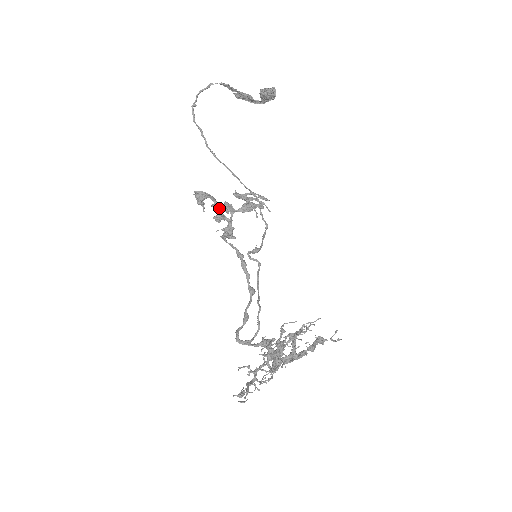
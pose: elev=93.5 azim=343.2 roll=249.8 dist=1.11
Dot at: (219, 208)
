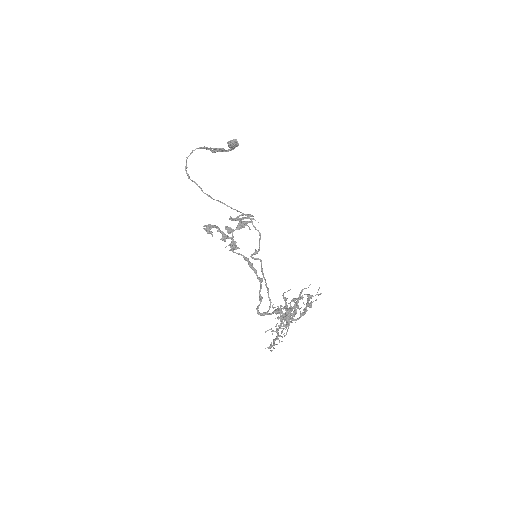
Dot at: (222, 232)
